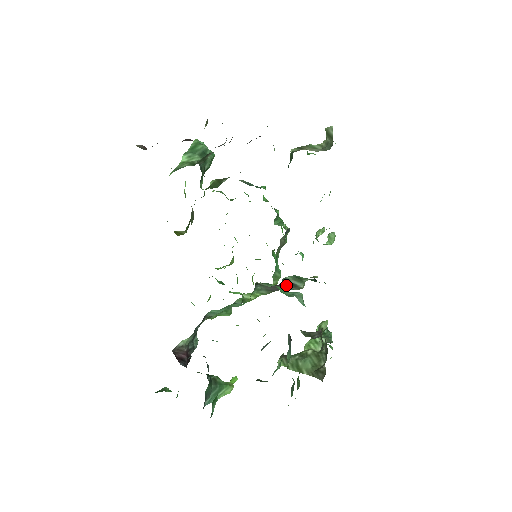
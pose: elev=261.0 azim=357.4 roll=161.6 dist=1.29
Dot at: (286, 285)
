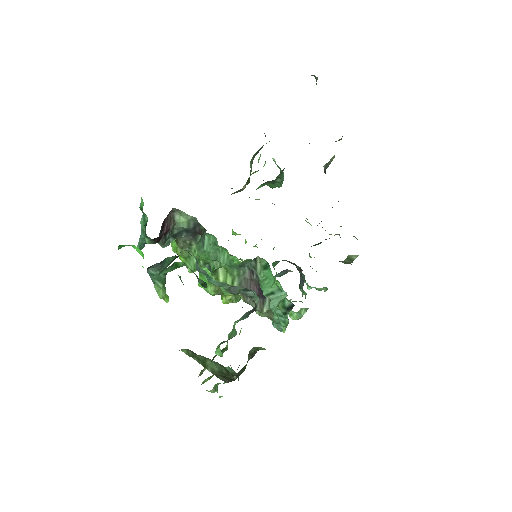
Dot at: (260, 293)
